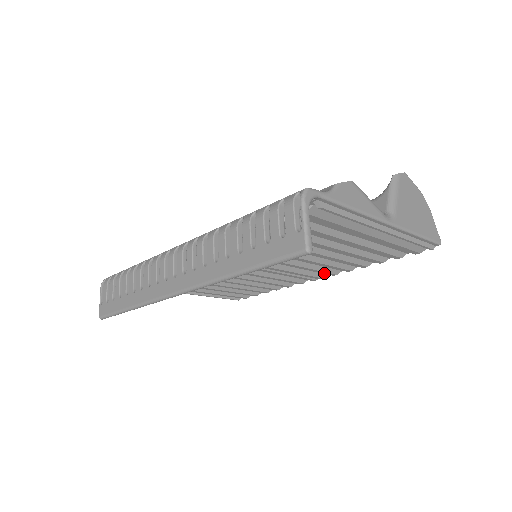
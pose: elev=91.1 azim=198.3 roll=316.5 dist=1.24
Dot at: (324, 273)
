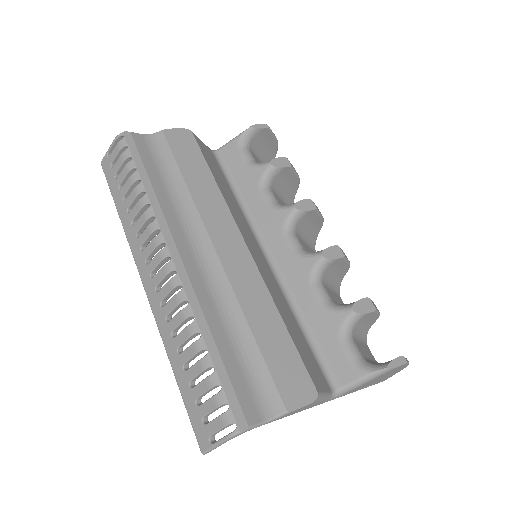
Dot at: occluded
